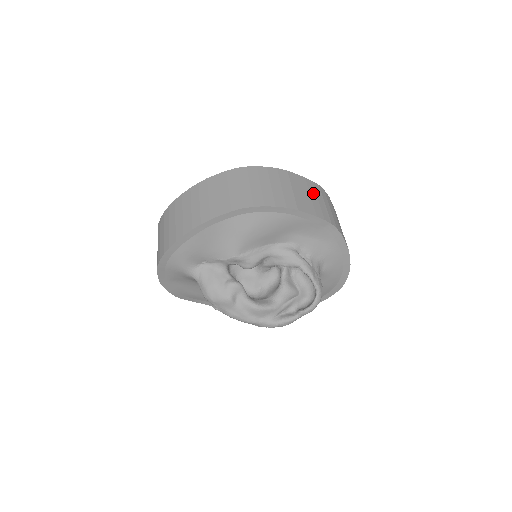
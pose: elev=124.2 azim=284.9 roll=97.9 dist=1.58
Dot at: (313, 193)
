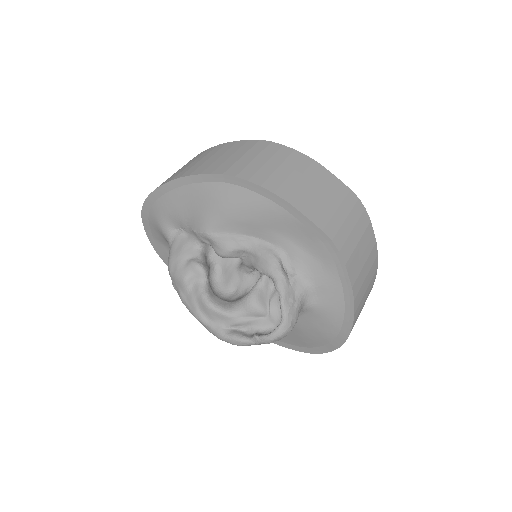
Dot at: (336, 200)
